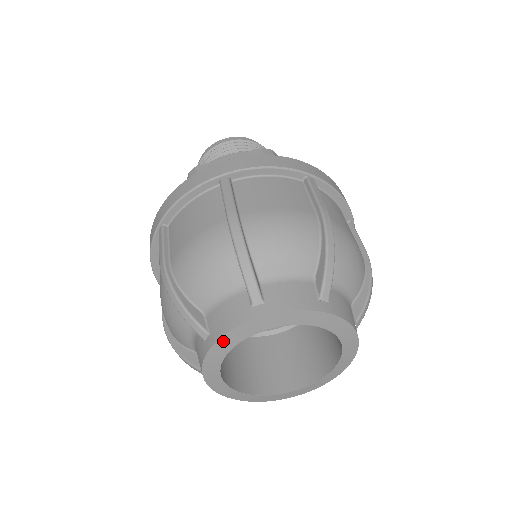
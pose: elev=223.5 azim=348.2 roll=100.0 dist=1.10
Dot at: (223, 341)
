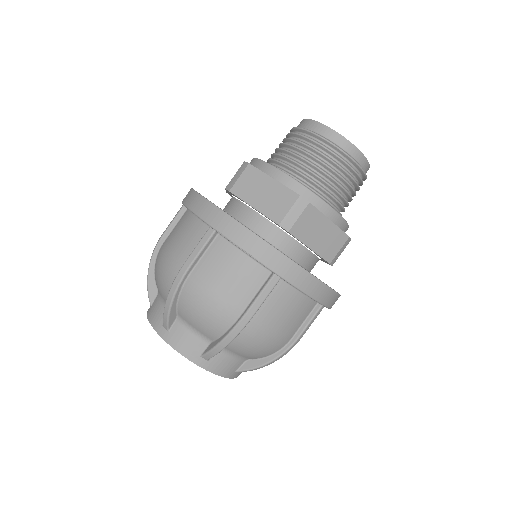
Dot at: occluded
